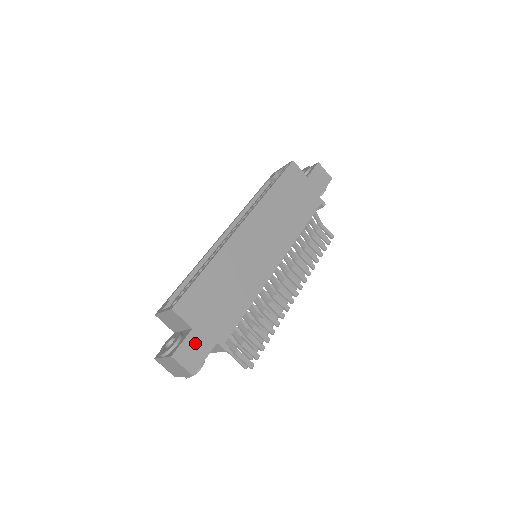
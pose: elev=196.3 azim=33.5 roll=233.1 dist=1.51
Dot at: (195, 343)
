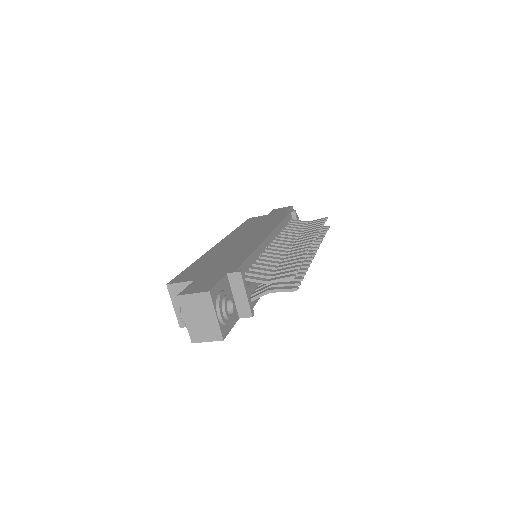
Dot at: (201, 283)
